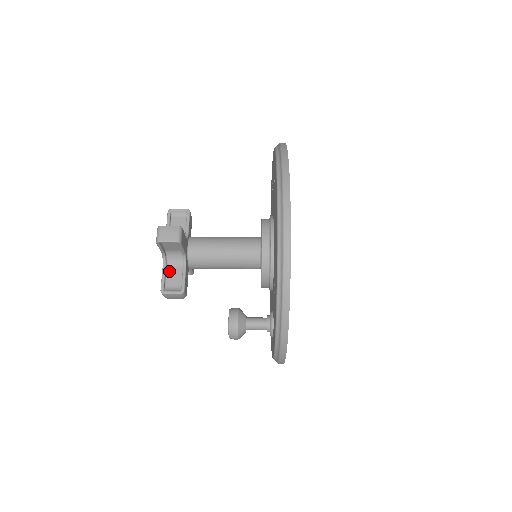
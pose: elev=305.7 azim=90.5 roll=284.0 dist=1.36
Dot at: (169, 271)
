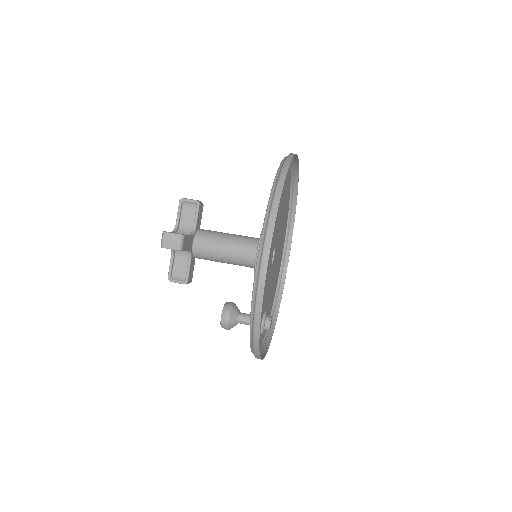
Dot at: (177, 260)
